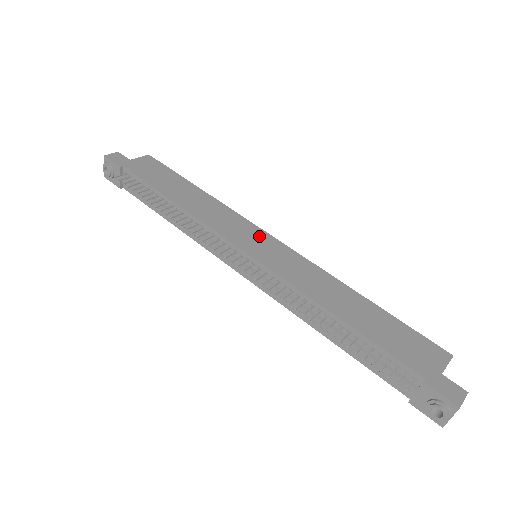
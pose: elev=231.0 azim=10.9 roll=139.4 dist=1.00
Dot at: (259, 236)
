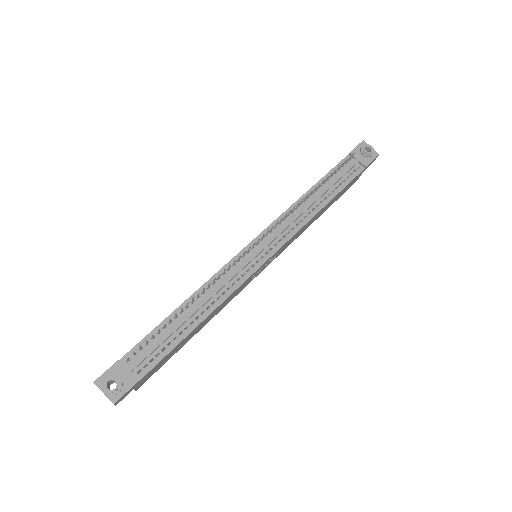
Dot at: occluded
